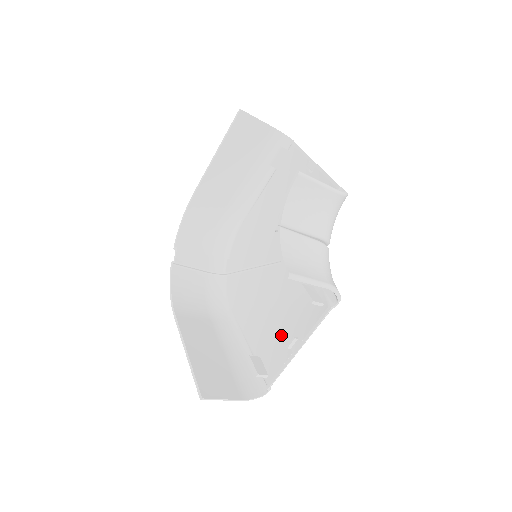
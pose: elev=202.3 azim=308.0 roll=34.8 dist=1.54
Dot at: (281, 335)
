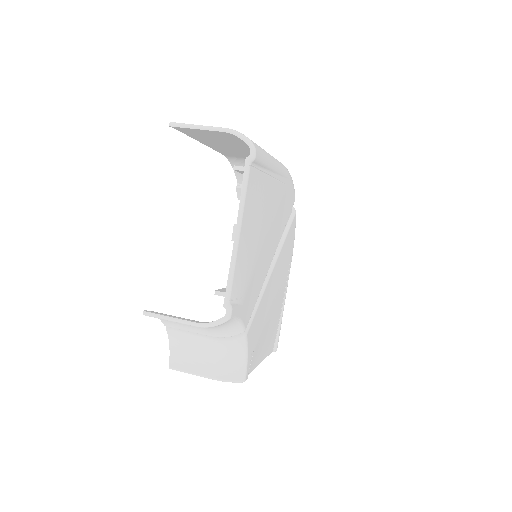
Dot at: occluded
